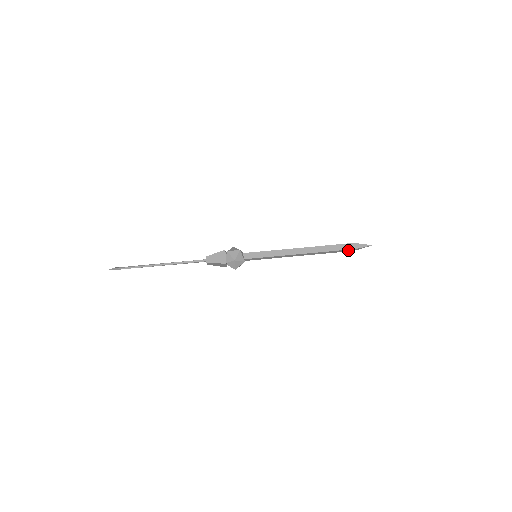
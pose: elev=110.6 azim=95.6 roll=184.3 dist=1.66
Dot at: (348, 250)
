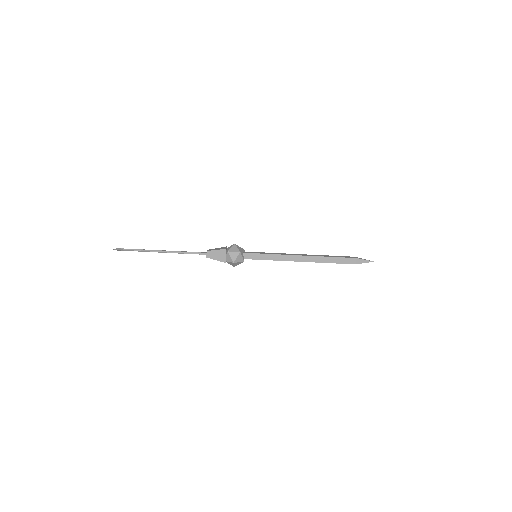
Dot at: (348, 263)
